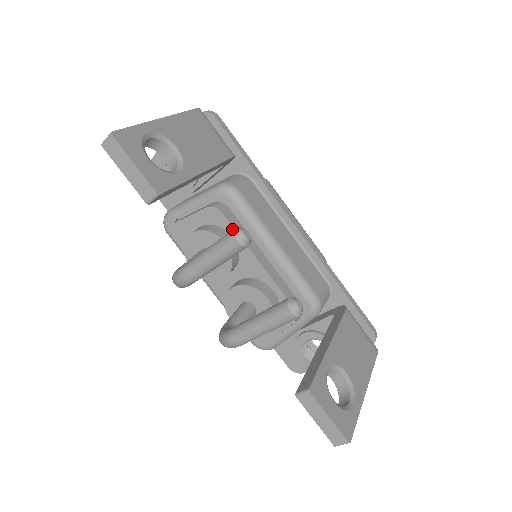
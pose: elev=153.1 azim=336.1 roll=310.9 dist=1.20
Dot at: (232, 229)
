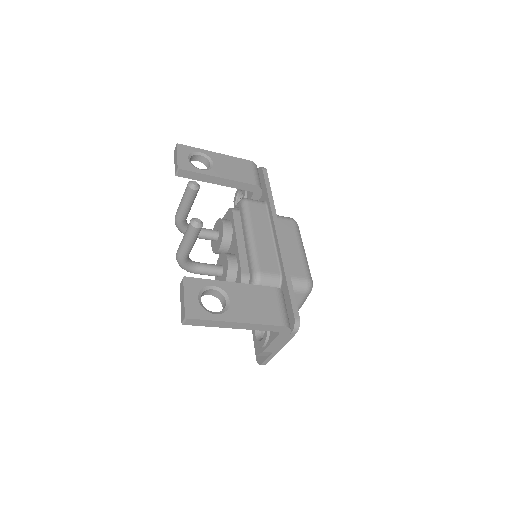
Dot at: (233, 220)
